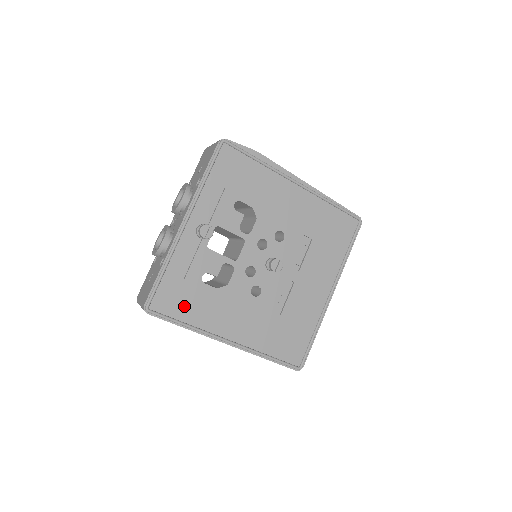
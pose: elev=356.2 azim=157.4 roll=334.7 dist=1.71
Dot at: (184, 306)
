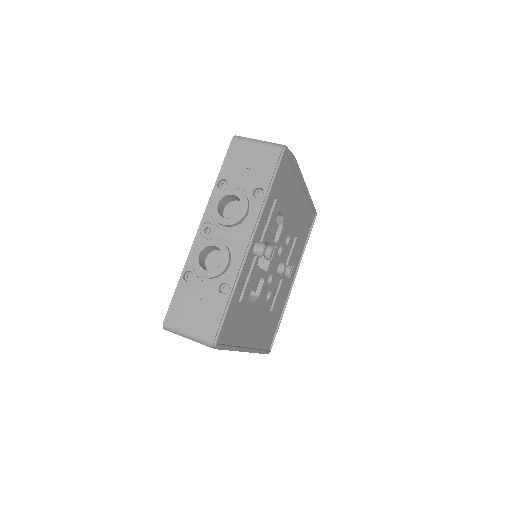
Dot at: (233, 329)
